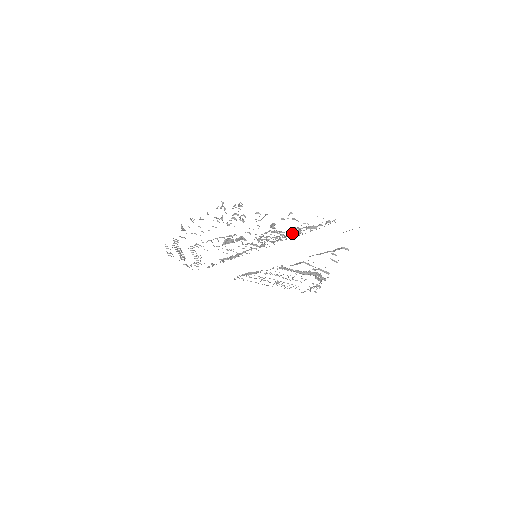
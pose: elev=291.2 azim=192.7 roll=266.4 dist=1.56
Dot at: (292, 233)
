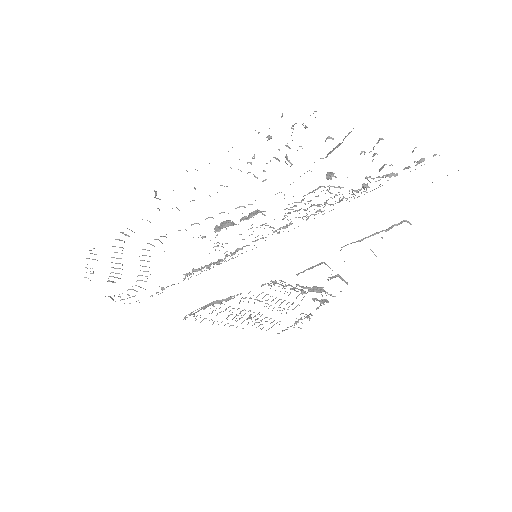
Dot at: occluded
